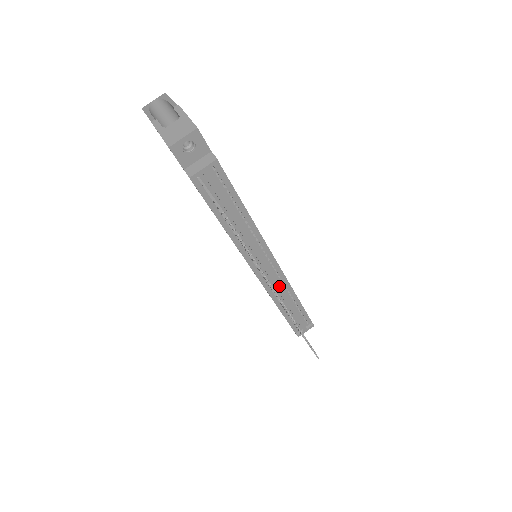
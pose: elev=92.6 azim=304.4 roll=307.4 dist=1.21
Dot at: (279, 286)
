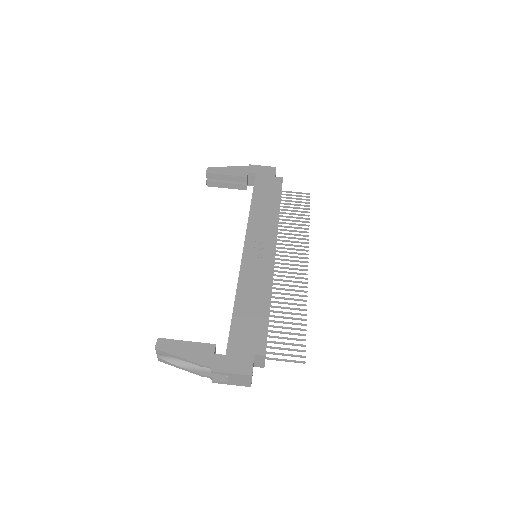
Dot at: occluded
